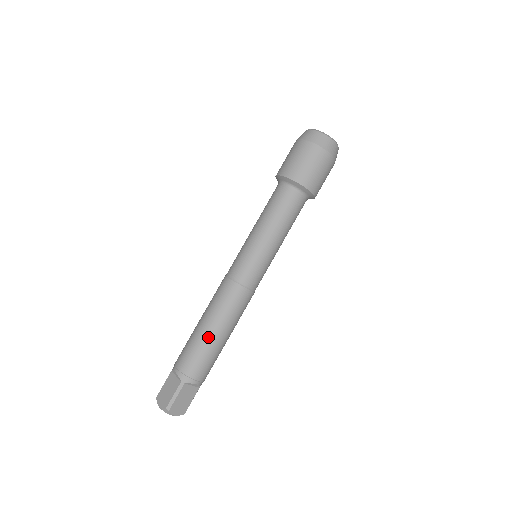
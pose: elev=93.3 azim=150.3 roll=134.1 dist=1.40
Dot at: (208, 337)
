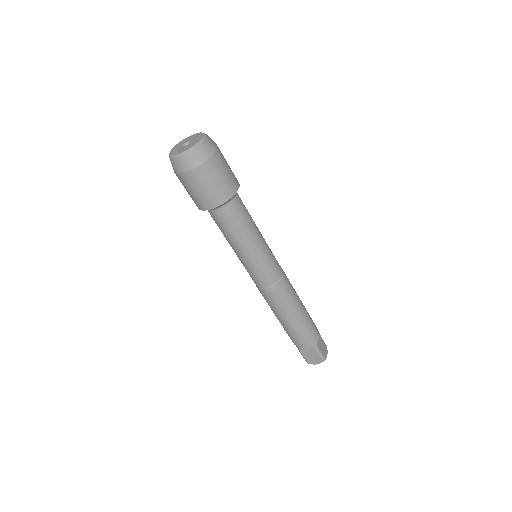
Dot at: (299, 320)
